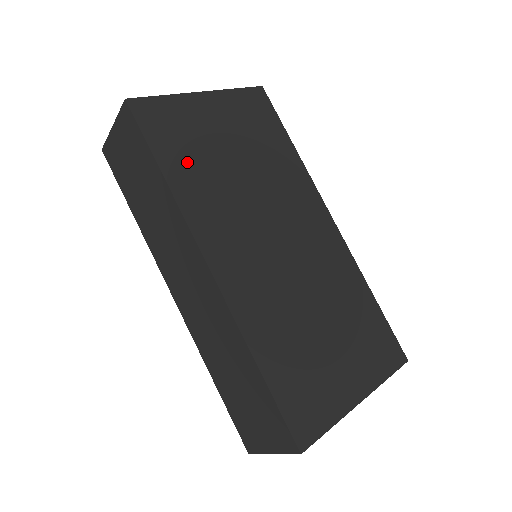
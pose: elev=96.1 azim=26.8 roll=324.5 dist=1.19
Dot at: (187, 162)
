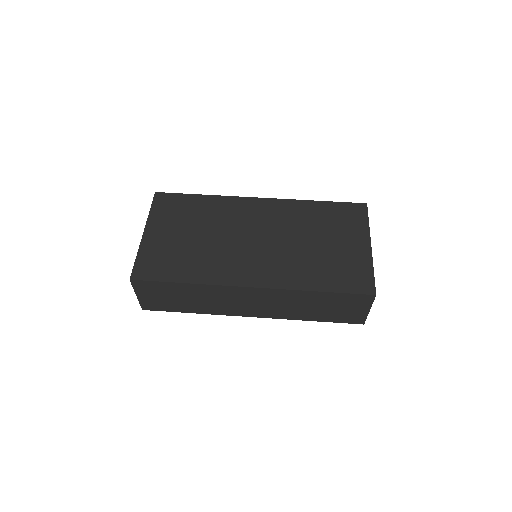
Dot at: (183, 265)
